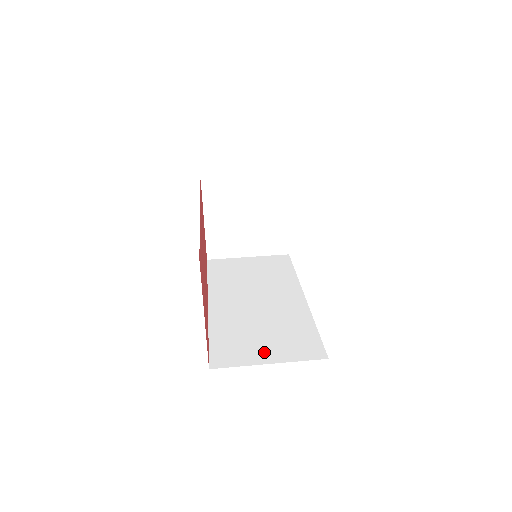
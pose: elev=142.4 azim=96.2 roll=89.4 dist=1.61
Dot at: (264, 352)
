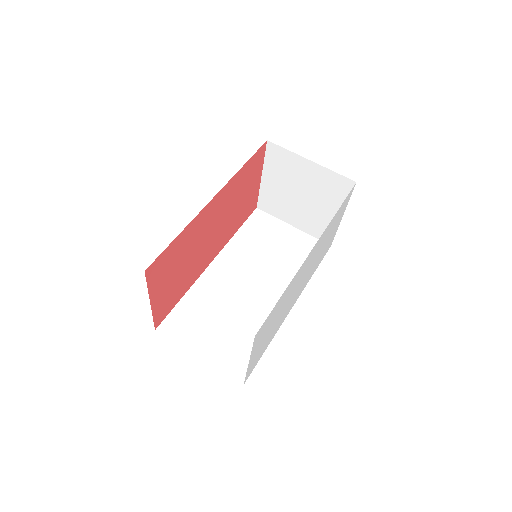
Dot at: (205, 343)
